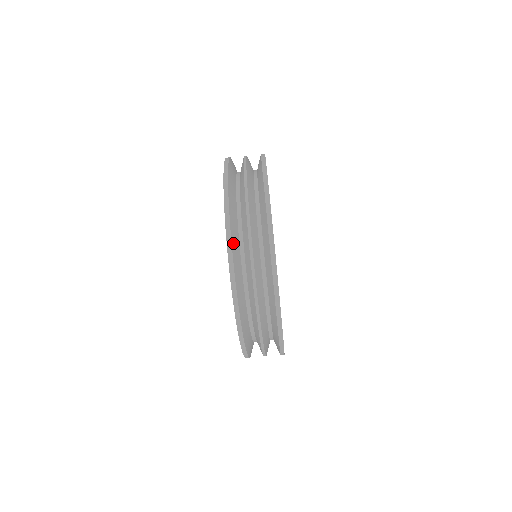
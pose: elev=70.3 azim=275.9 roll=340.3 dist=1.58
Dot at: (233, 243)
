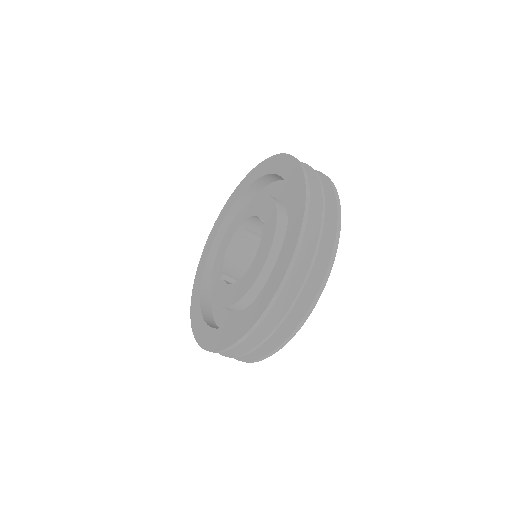
Dot at: (302, 235)
